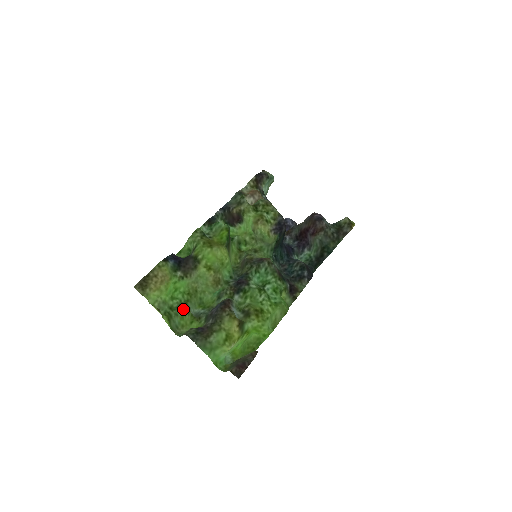
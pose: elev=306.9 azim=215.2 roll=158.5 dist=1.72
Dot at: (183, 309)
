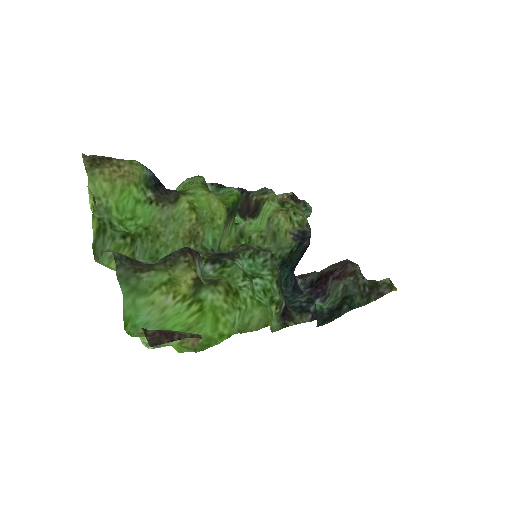
Dot at: (127, 237)
